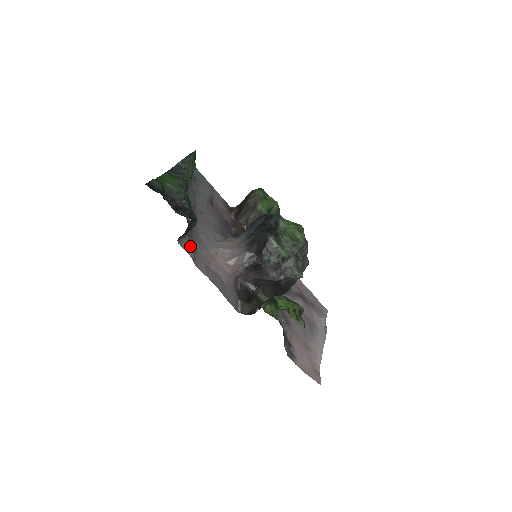
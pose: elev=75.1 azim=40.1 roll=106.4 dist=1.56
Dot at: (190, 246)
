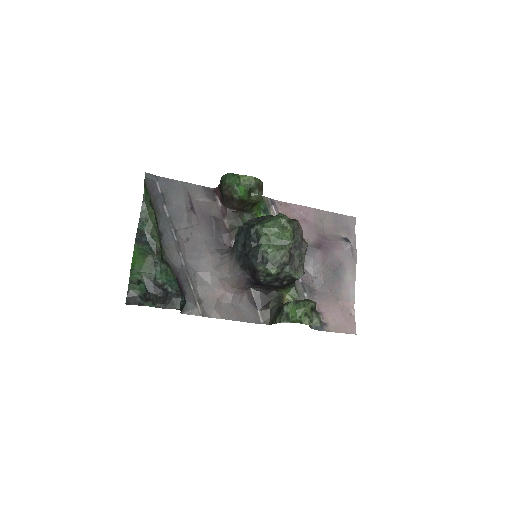
Dot at: (193, 305)
